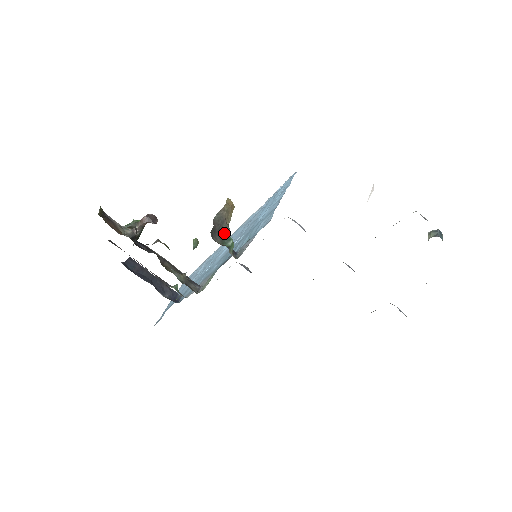
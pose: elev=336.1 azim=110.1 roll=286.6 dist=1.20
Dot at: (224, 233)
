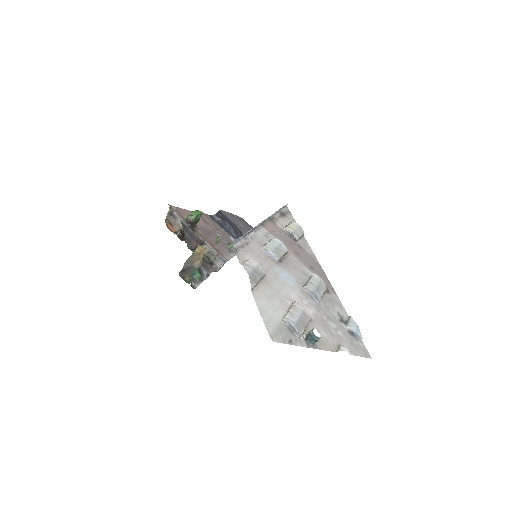
Dot at: (193, 269)
